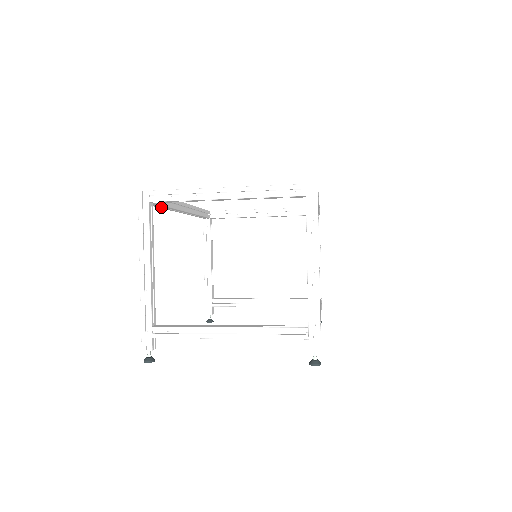
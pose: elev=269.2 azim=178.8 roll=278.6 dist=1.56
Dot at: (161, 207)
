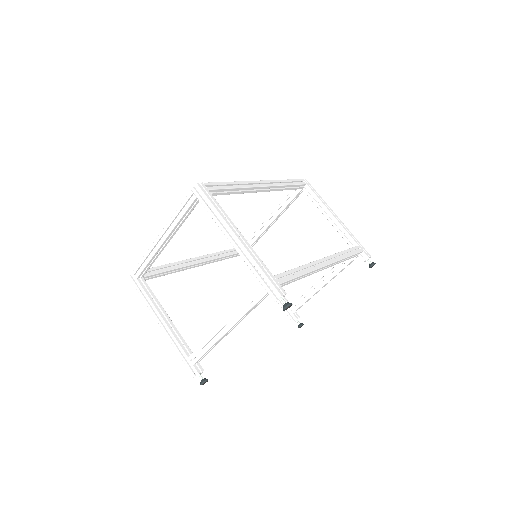
Dot at: (165, 274)
